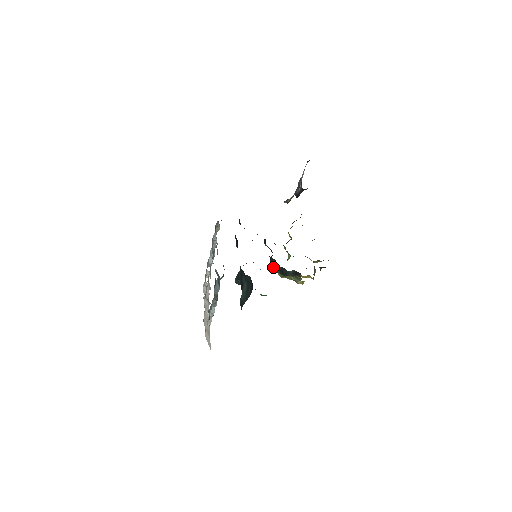
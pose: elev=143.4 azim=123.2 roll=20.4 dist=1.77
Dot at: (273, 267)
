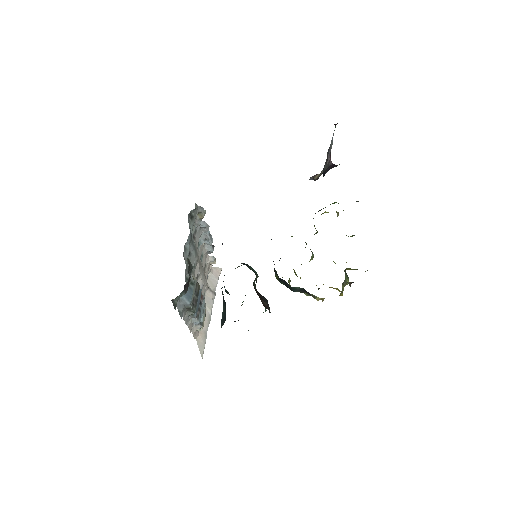
Dot at: occluded
